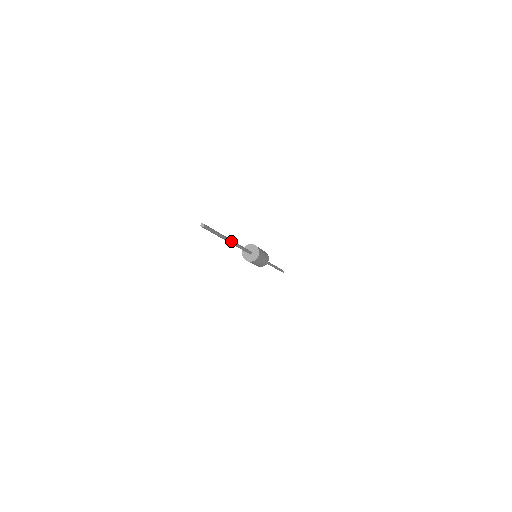
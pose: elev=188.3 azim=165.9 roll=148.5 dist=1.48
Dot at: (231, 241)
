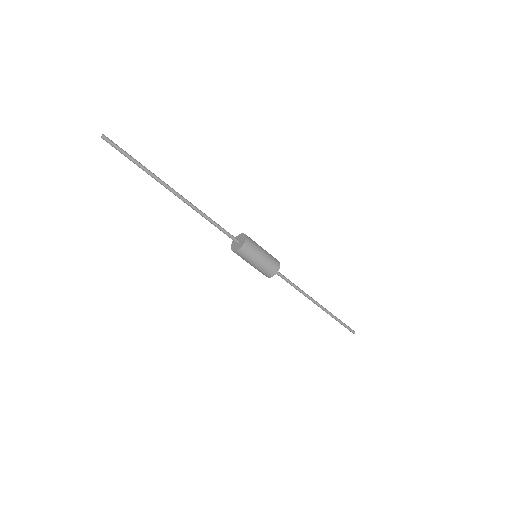
Dot at: (177, 192)
